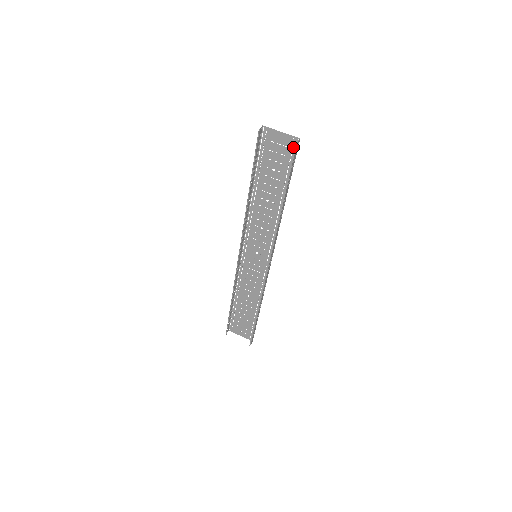
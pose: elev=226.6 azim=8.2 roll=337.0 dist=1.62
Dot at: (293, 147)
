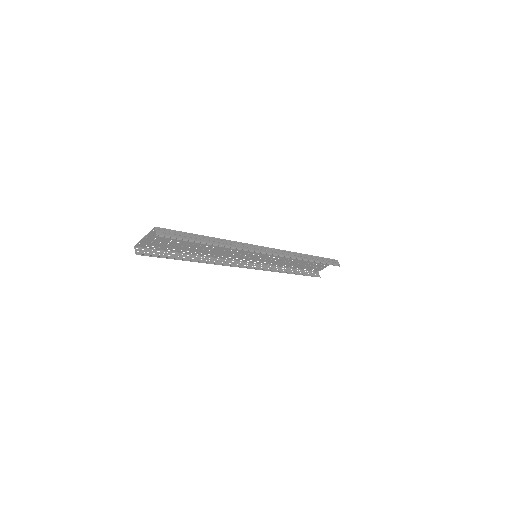
Dot at: occluded
